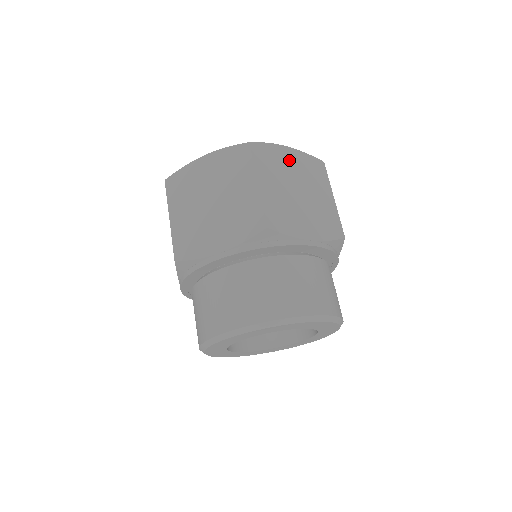
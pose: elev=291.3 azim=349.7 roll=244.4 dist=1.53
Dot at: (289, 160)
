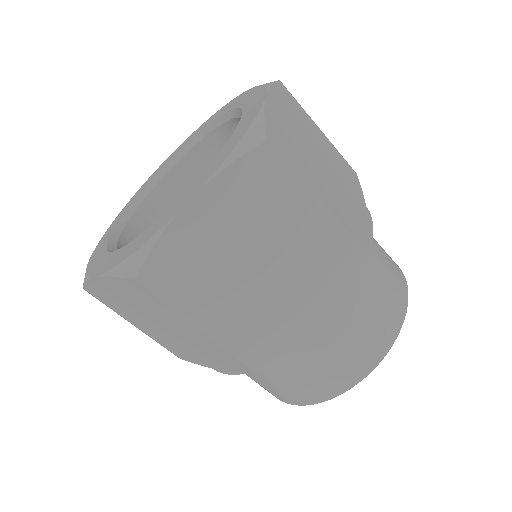
Dot at: (210, 226)
